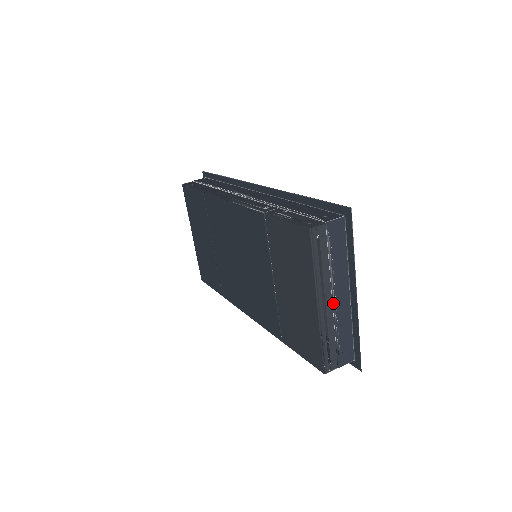
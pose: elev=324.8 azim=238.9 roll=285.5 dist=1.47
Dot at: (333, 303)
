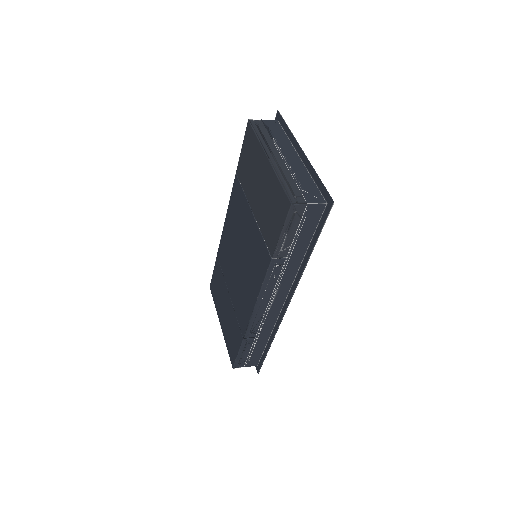
Dot at: (283, 159)
